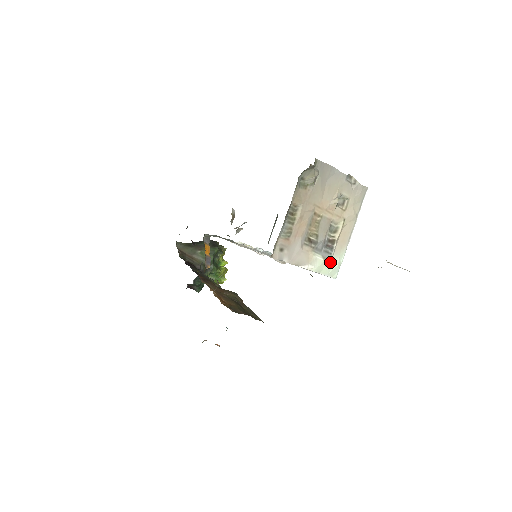
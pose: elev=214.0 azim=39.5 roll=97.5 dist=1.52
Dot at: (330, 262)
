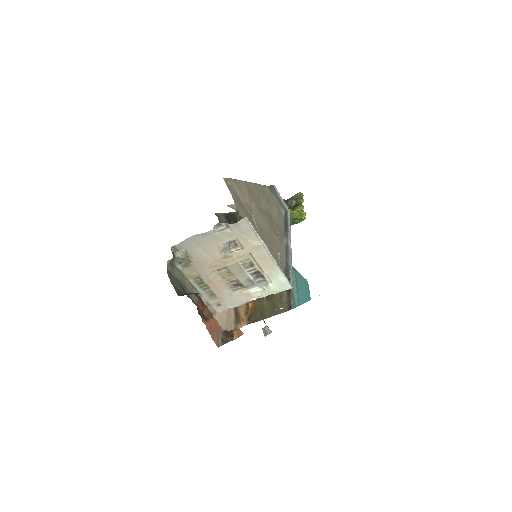
Dot at: (272, 285)
